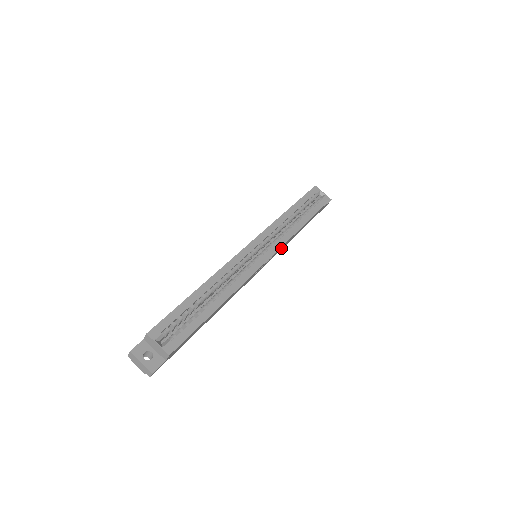
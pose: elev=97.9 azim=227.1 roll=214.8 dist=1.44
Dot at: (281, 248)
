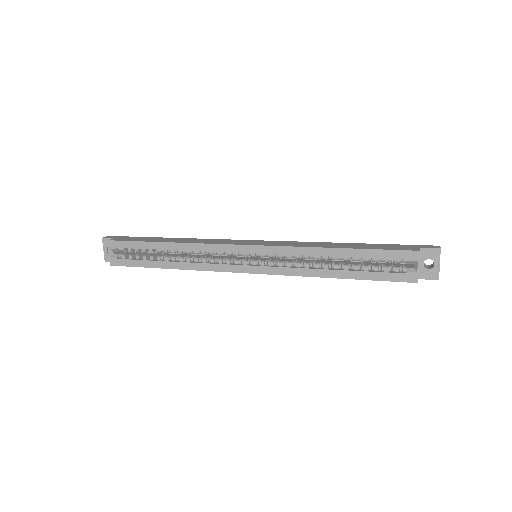
Dot at: occluded
